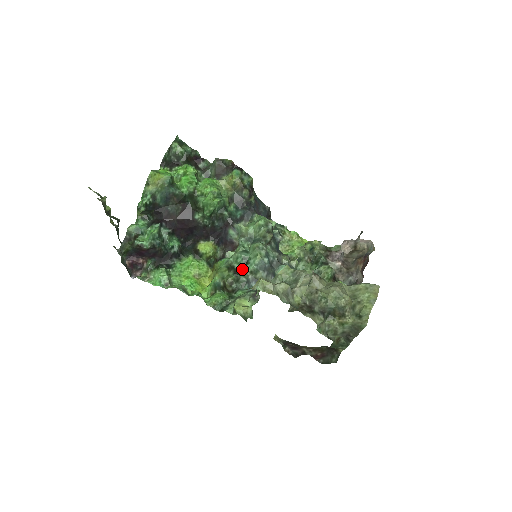
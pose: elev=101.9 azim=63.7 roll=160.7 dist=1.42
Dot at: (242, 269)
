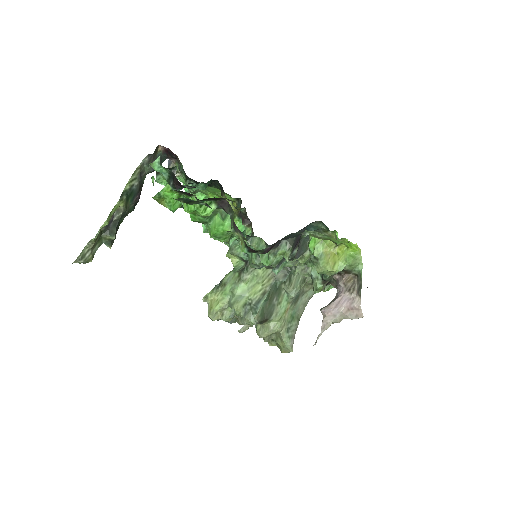
Dot at: occluded
